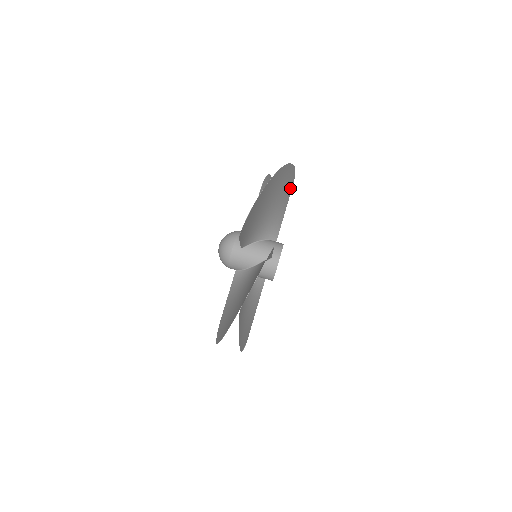
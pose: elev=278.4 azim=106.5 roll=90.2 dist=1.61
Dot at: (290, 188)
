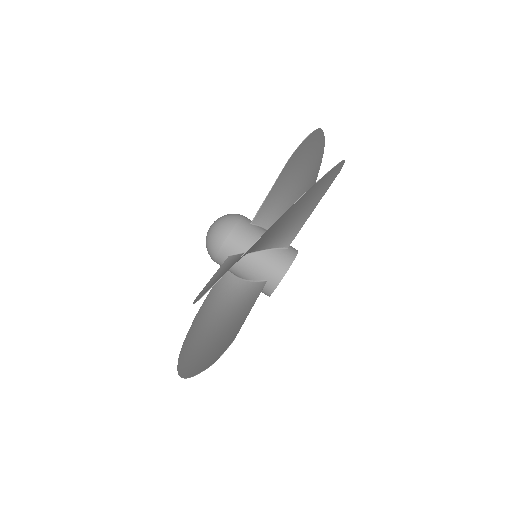
Dot at: occluded
